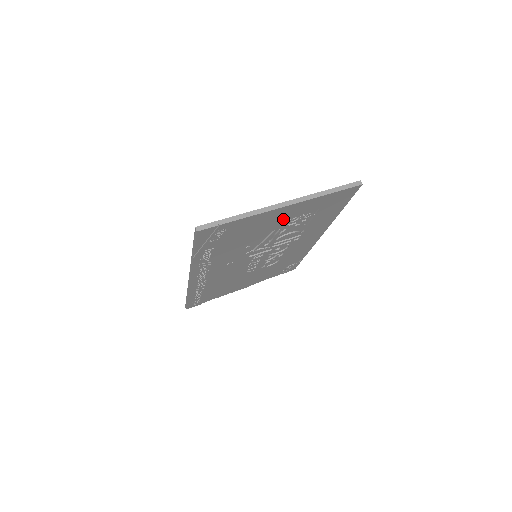
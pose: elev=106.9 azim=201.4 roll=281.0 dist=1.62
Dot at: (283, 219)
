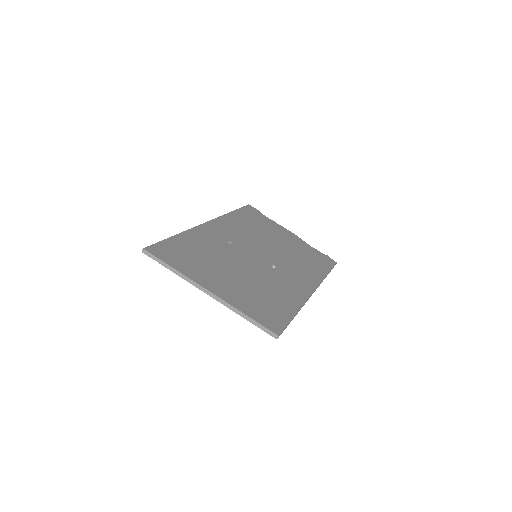
Dot at: occluded
